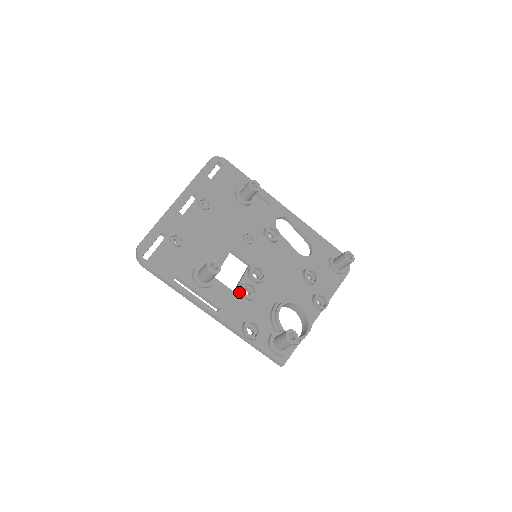
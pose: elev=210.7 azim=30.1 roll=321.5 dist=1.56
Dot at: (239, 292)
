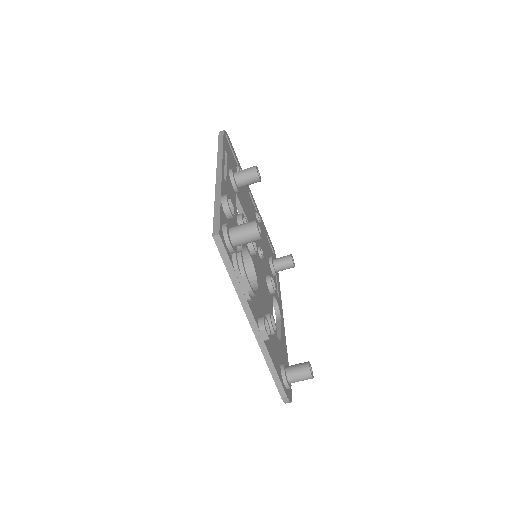
Dot at: (238, 214)
